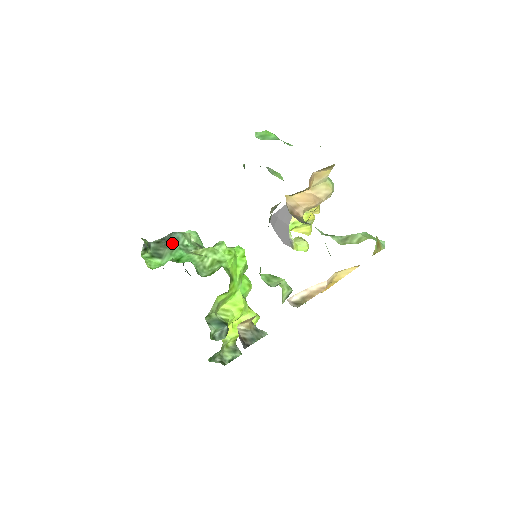
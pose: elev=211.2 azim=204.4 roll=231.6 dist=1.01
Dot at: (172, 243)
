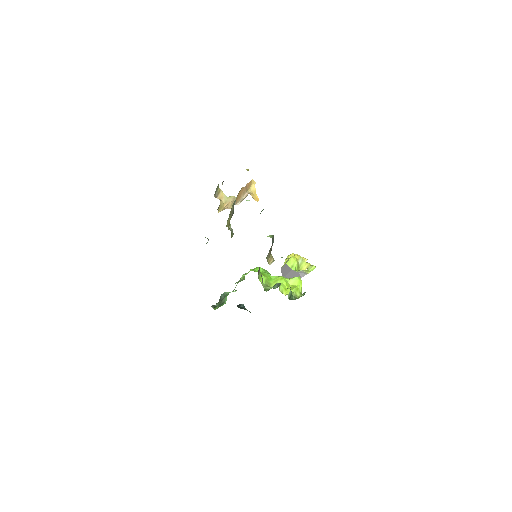
Dot at: (224, 297)
